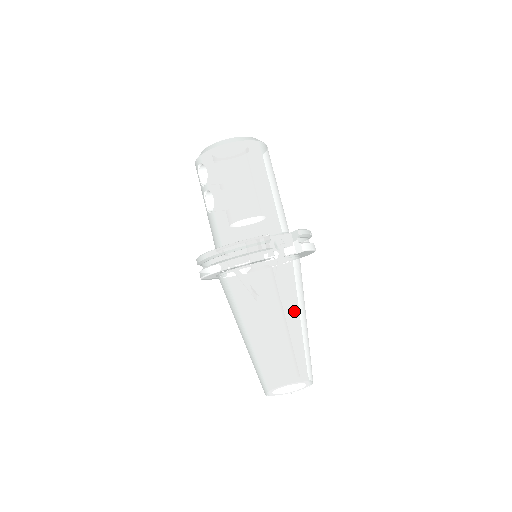
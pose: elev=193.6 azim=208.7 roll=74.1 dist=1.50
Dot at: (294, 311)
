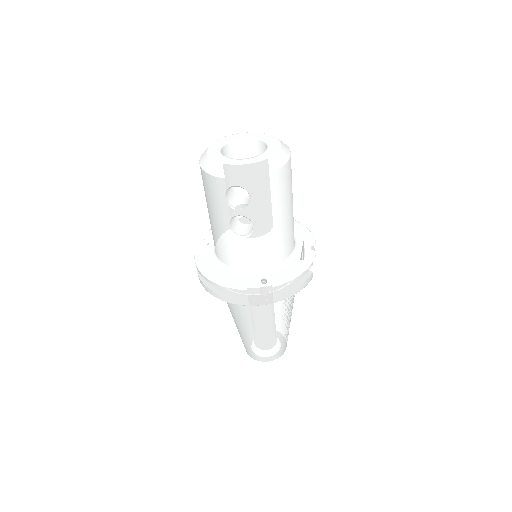
Dot at: occluded
